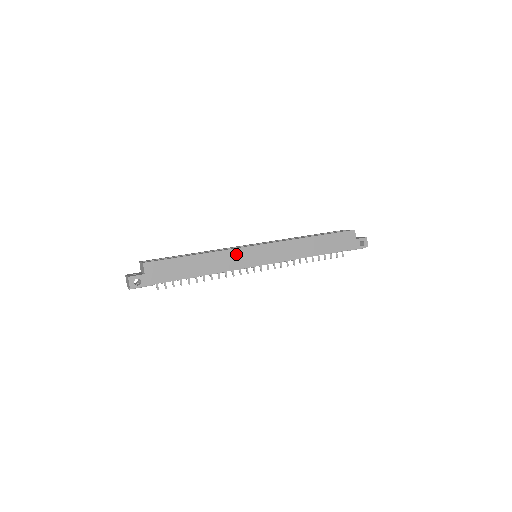
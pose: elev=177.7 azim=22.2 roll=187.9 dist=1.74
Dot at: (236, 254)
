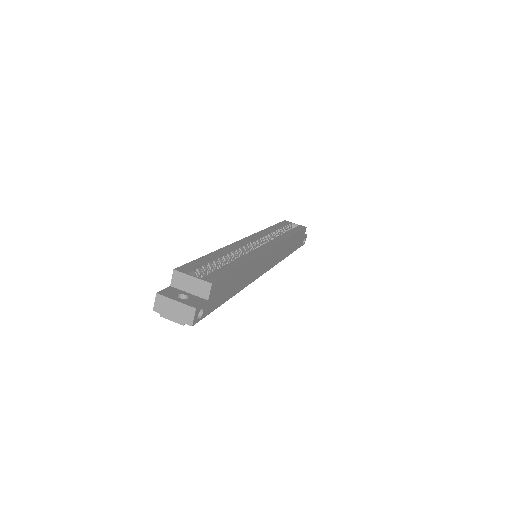
Dot at: (262, 260)
